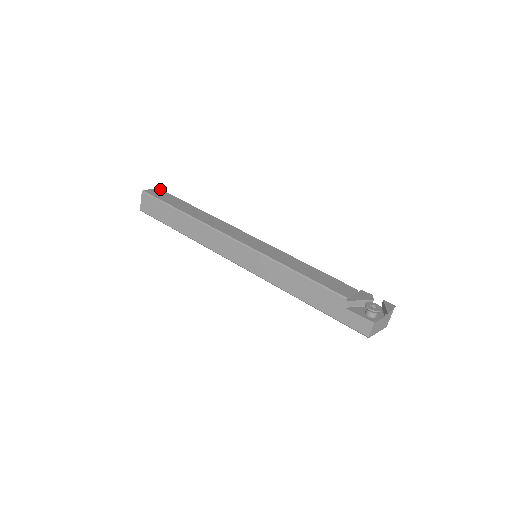
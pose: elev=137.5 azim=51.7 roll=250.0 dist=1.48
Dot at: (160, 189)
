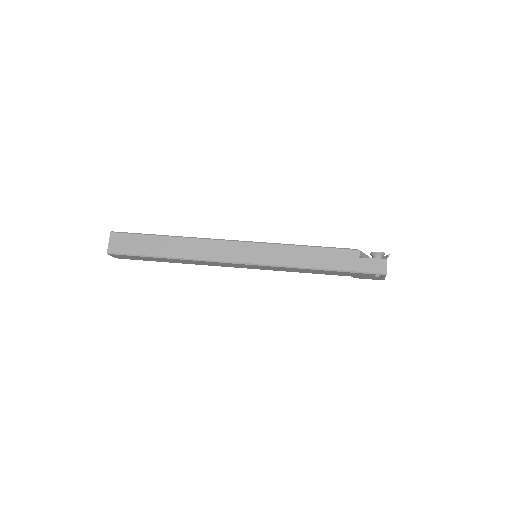
Dot at: occluded
